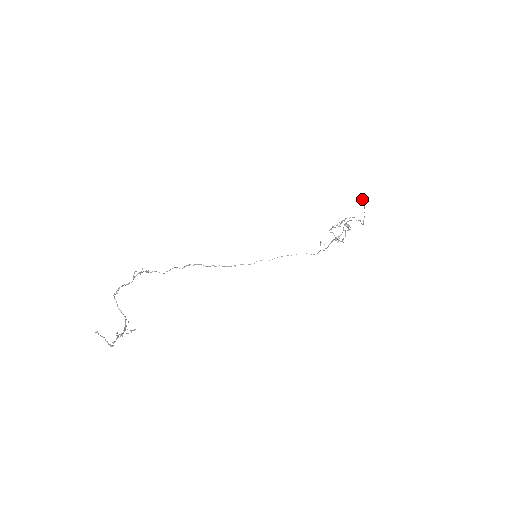
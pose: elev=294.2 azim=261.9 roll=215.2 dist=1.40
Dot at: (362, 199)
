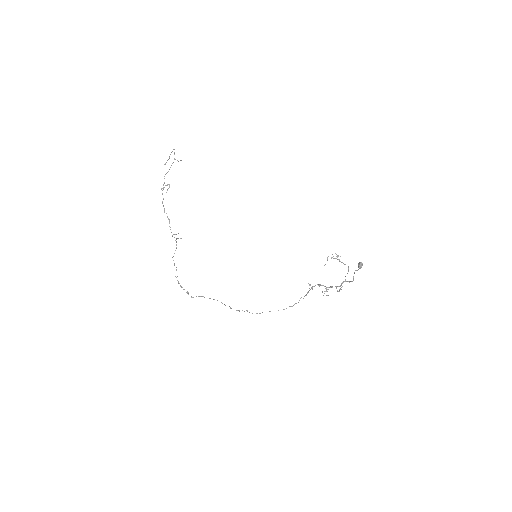
Dot at: (360, 263)
